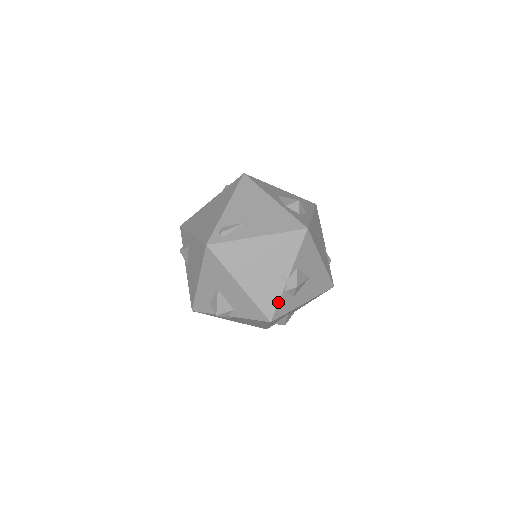
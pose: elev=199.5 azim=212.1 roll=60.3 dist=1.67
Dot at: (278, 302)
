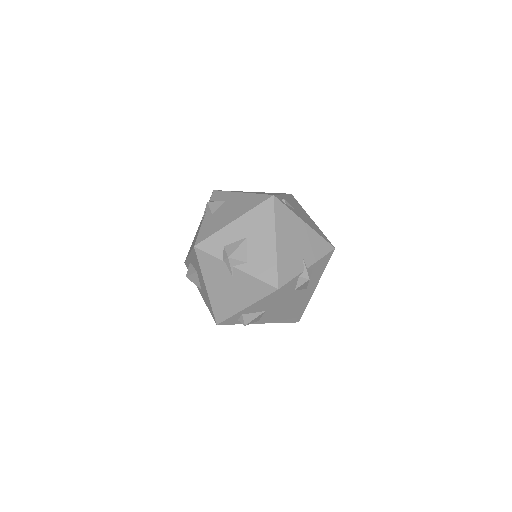
Dot at: (292, 279)
